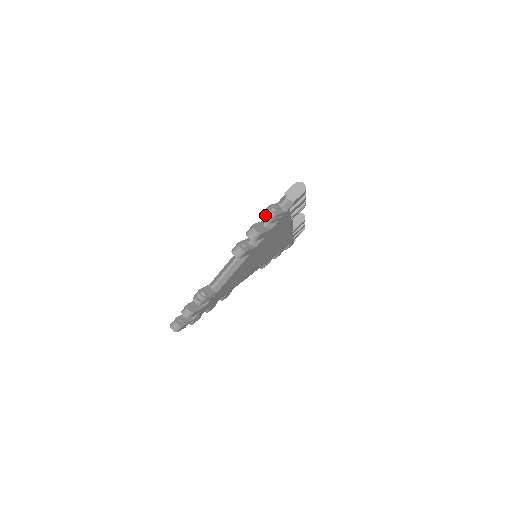
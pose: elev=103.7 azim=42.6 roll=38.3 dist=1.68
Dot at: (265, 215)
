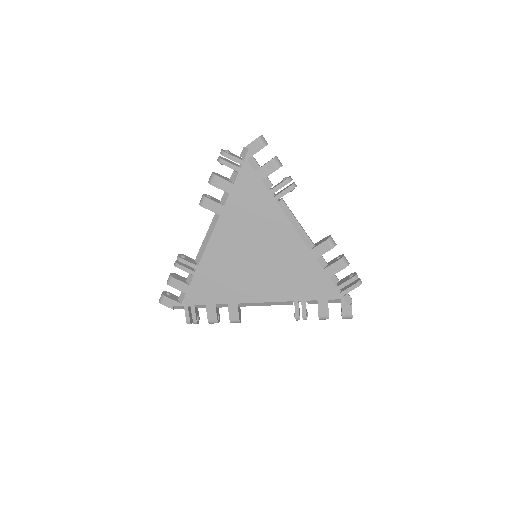
Dot at: (220, 156)
